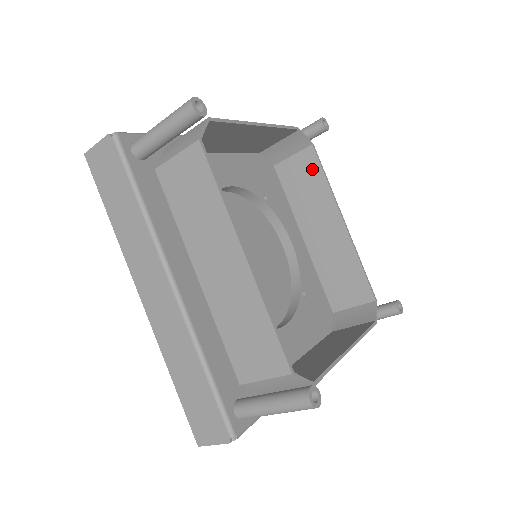
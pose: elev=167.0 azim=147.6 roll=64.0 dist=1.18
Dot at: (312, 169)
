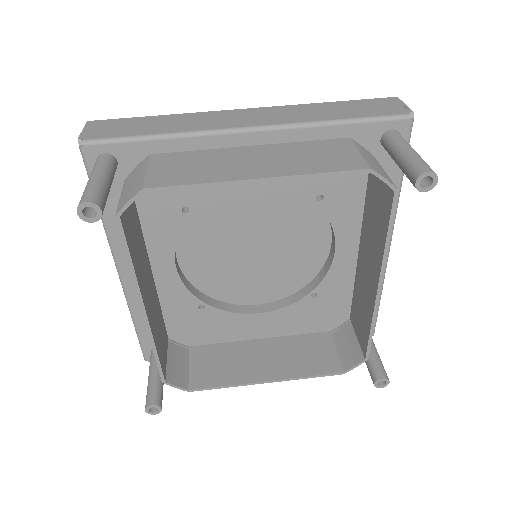
Dot at: (384, 212)
